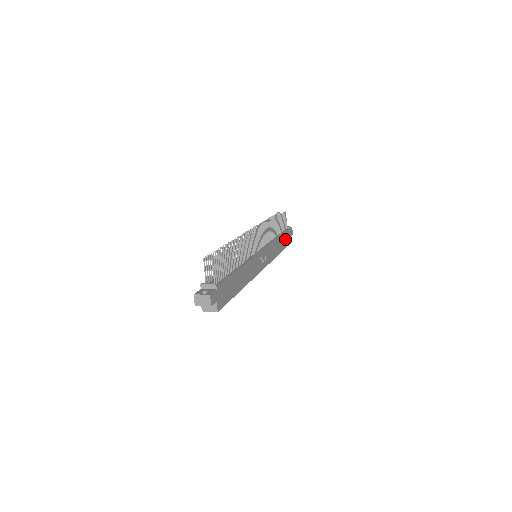
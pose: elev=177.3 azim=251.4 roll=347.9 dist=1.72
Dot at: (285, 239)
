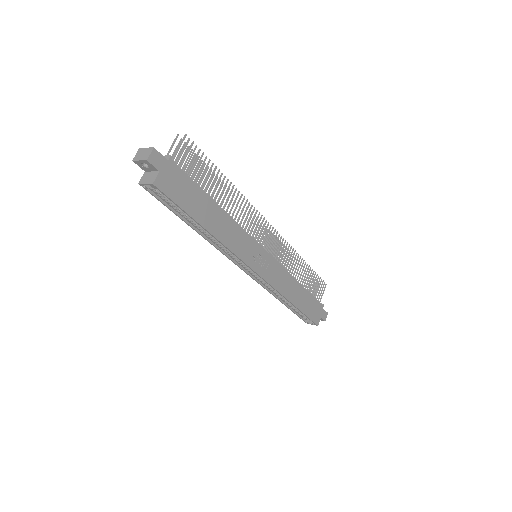
Dot at: (310, 305)
